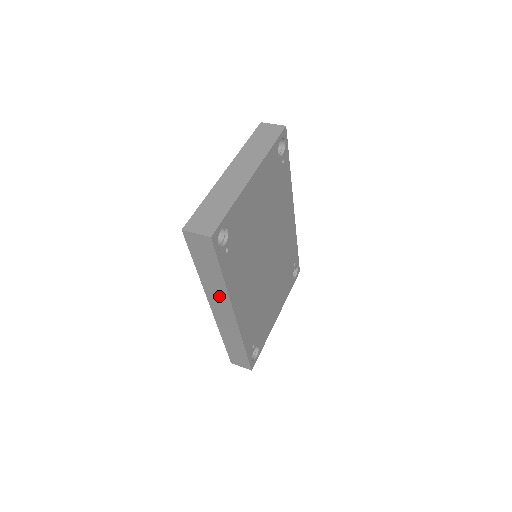
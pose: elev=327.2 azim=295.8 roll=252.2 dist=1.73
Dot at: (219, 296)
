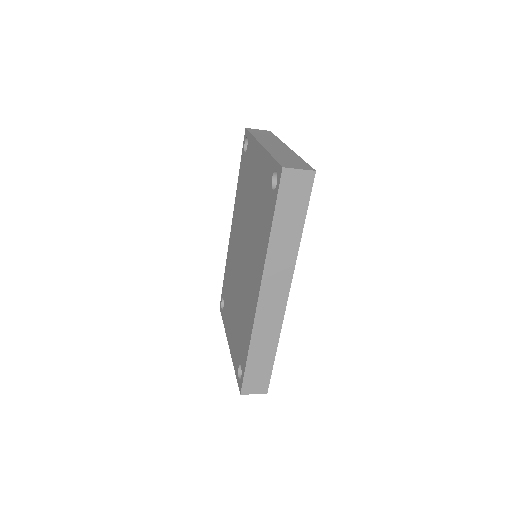
Dot at: (282, 266)
